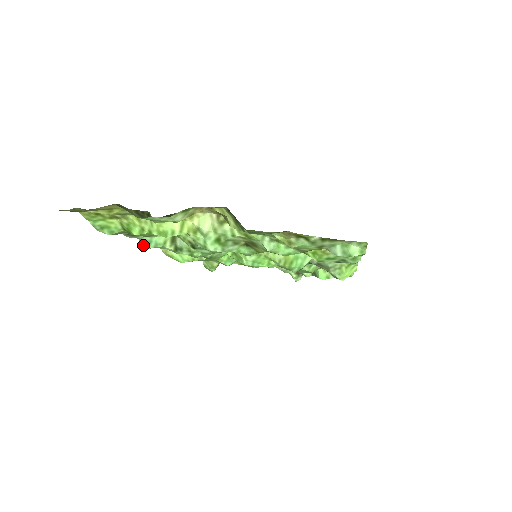
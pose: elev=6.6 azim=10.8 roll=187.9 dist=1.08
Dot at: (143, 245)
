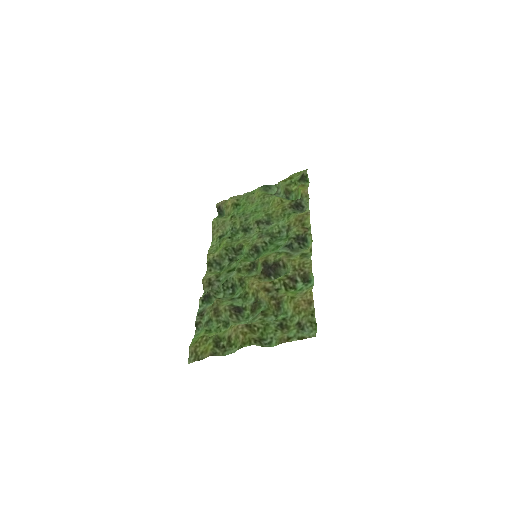
Dot at: (203, 295)
